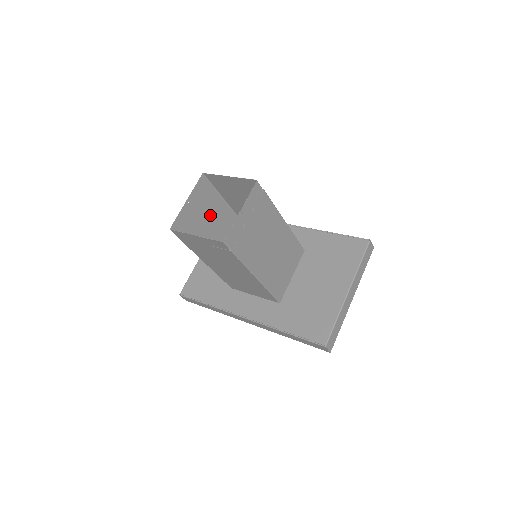
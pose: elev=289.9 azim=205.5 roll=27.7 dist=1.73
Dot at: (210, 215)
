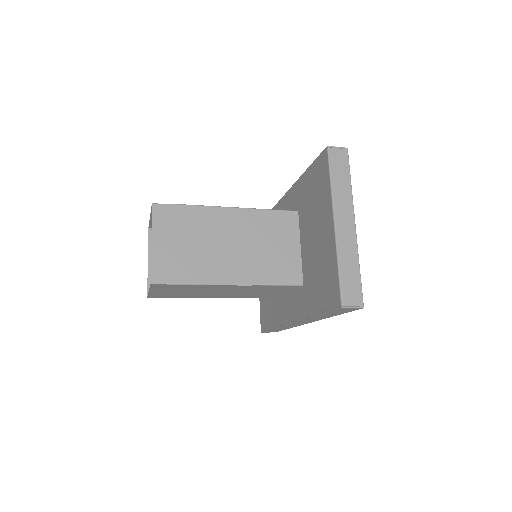
Dot at: occluded
